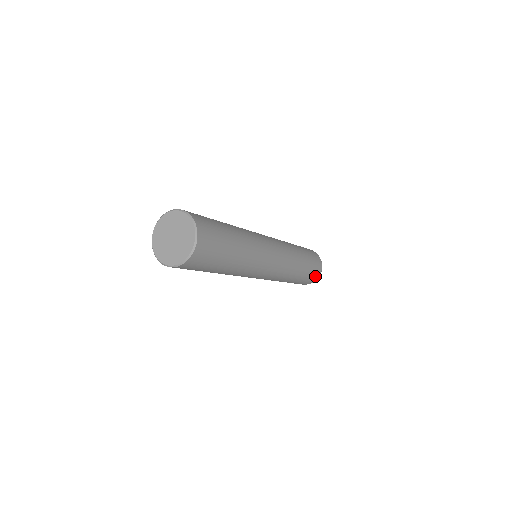
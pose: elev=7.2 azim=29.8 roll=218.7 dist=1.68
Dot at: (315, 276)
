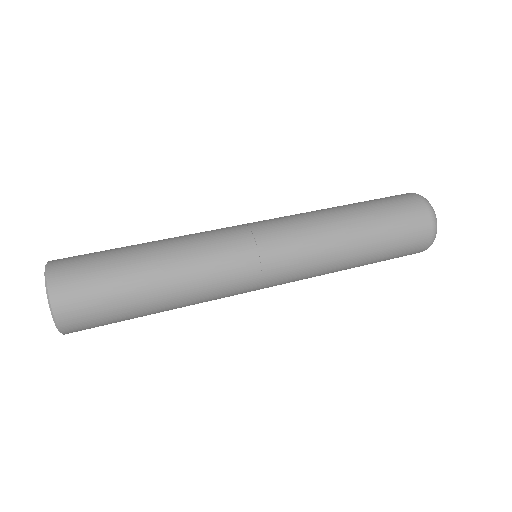
Dot at: (418, 244)
